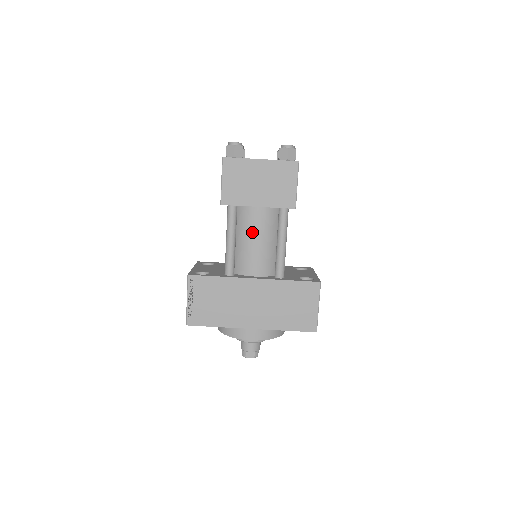
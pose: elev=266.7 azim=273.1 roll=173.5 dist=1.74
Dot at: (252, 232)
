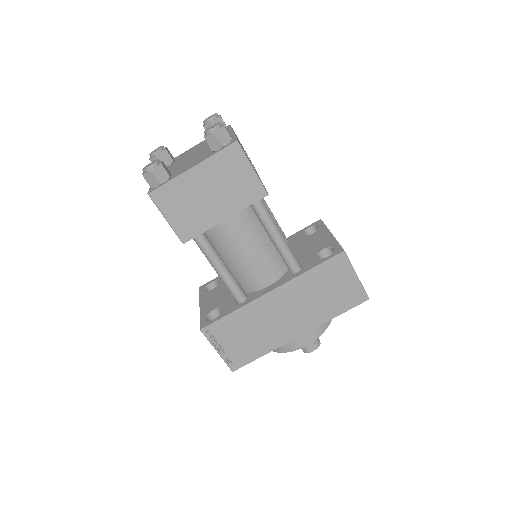
Dot at: (236, 246)
